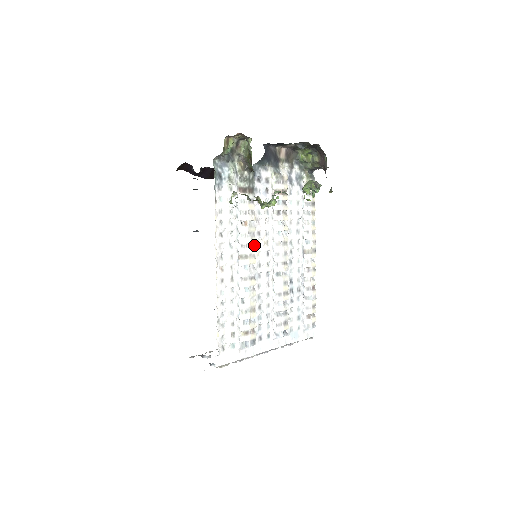
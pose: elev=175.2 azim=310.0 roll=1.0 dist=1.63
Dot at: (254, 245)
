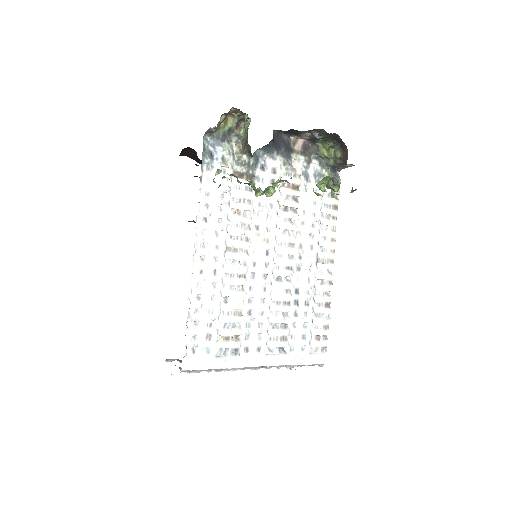
Dot at: (248, 239)
